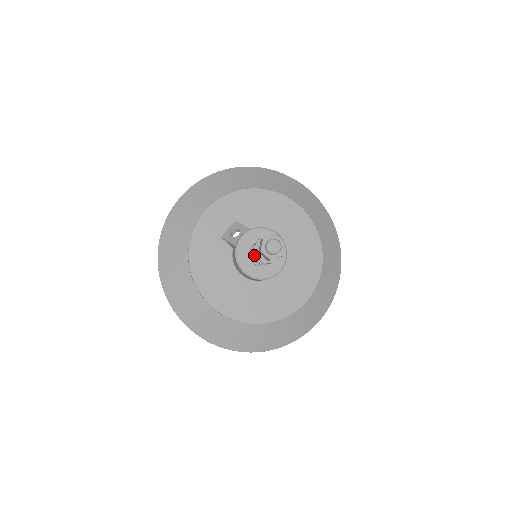
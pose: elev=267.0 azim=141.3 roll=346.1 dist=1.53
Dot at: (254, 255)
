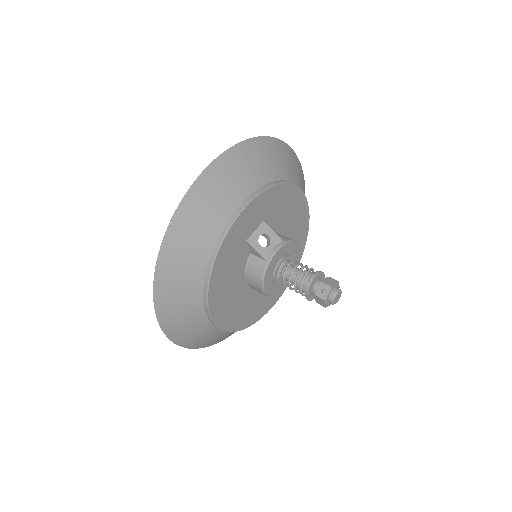
Dot at: (295, 285)
